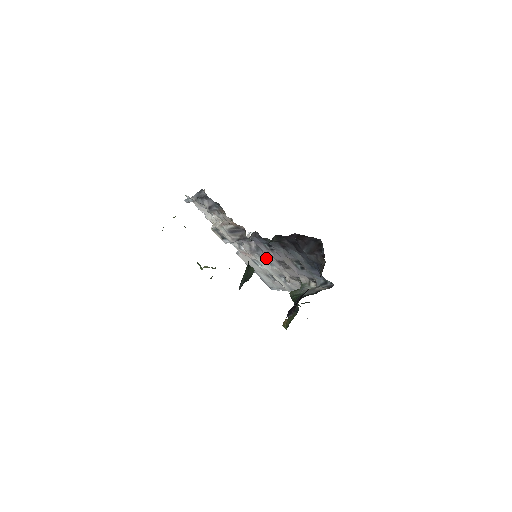
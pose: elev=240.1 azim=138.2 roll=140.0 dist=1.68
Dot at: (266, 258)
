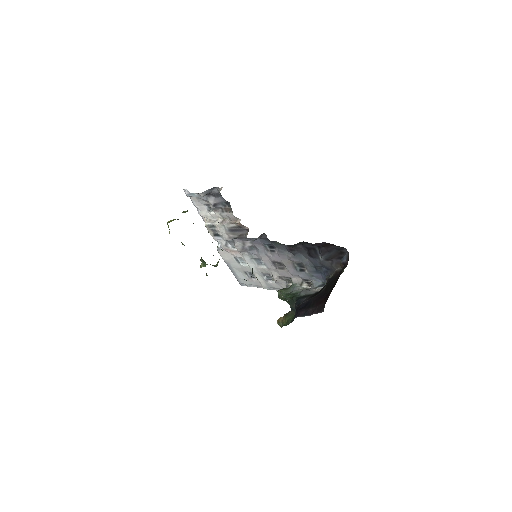
Dot at: (257, 257)
